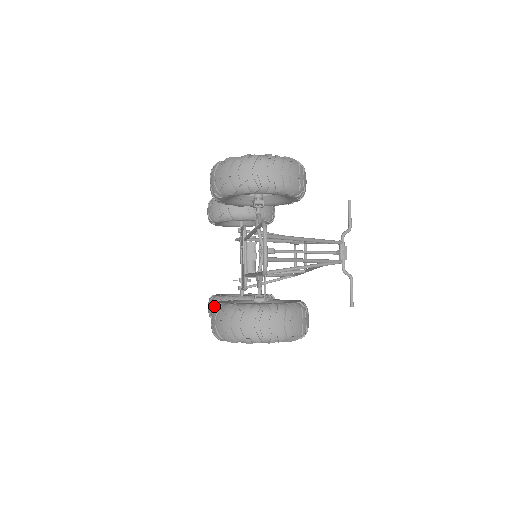
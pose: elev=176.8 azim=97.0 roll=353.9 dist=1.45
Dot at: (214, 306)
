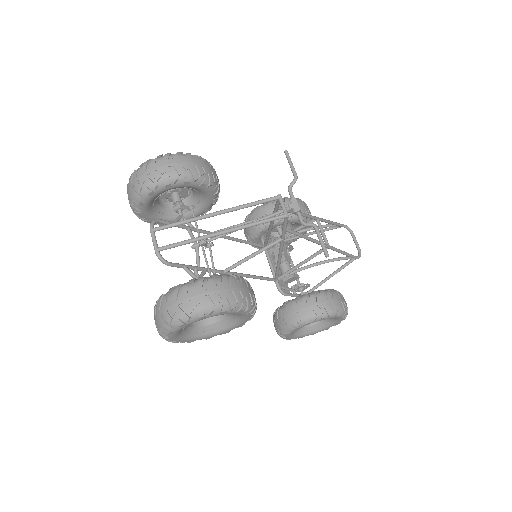
Dot at: occluded
